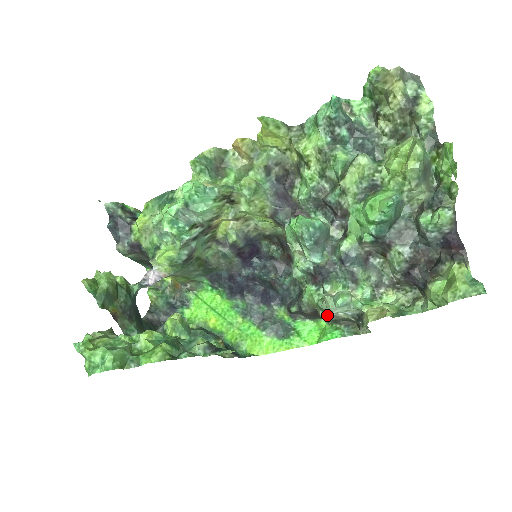
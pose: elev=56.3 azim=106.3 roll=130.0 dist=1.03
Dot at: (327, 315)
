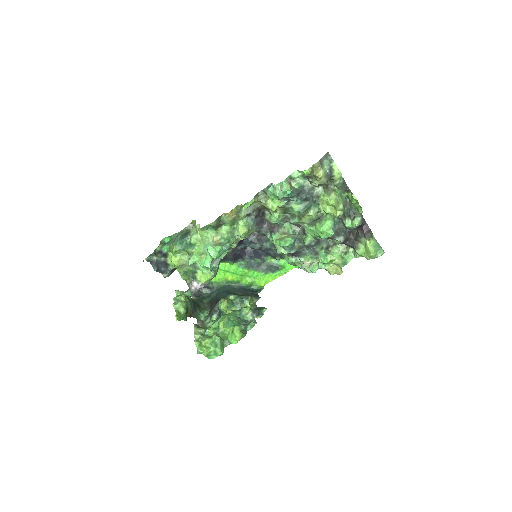
Dot at: occluded
